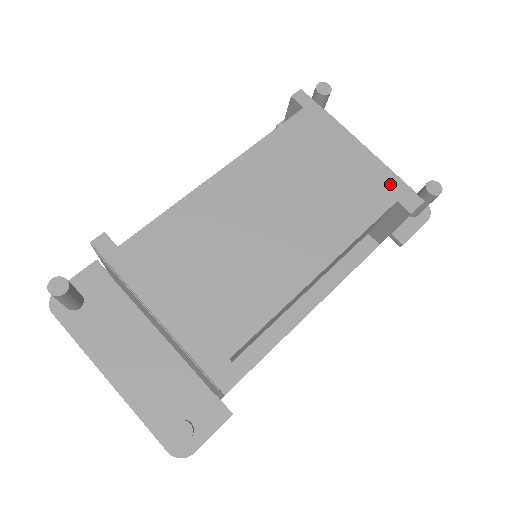
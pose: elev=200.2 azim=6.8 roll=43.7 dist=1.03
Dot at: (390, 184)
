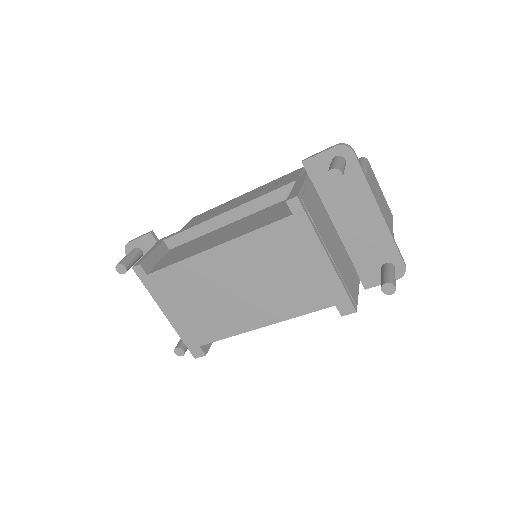
Dot at: (336, 293)
